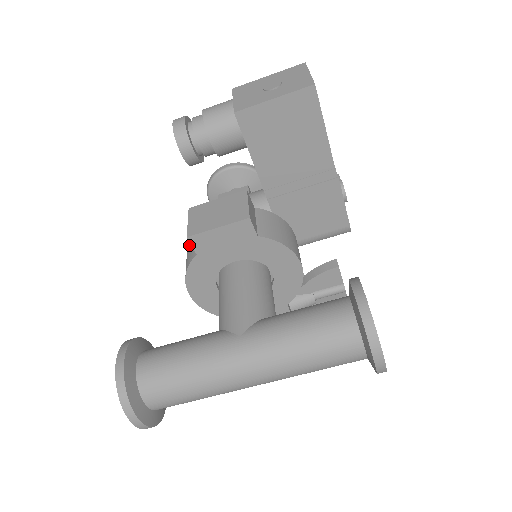
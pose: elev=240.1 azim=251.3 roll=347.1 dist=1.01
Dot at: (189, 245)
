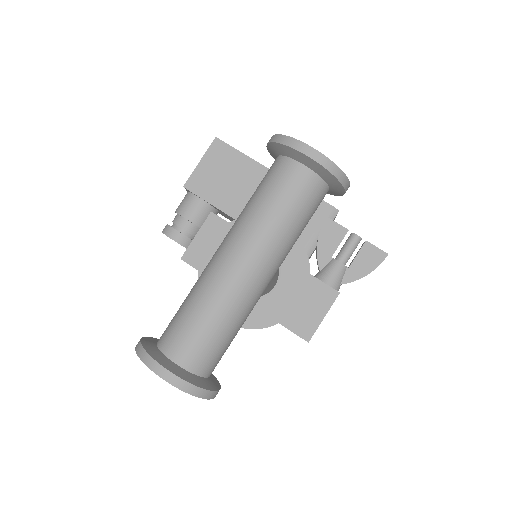
Dot at: occluded
